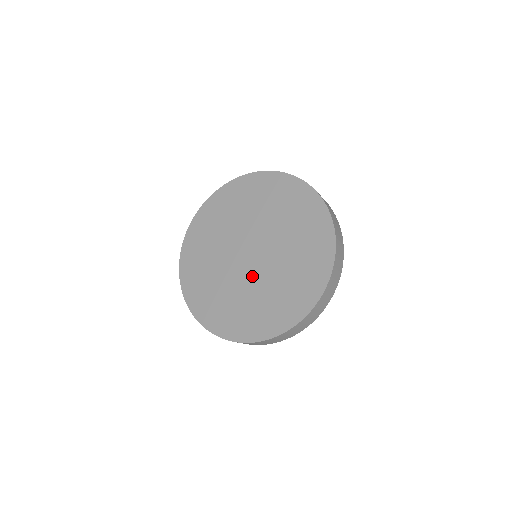
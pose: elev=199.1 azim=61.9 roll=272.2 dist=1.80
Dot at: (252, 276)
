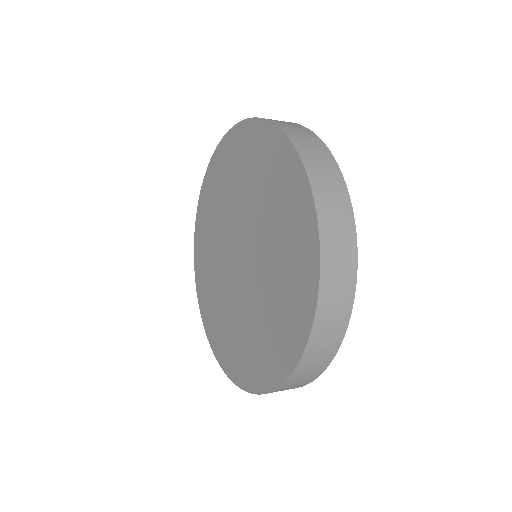
Dot at: (242, 293)
